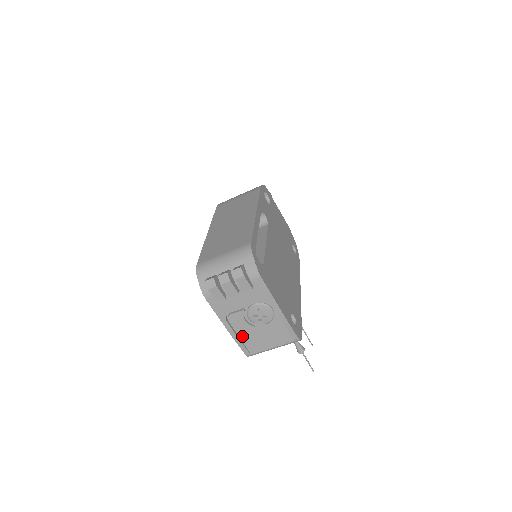
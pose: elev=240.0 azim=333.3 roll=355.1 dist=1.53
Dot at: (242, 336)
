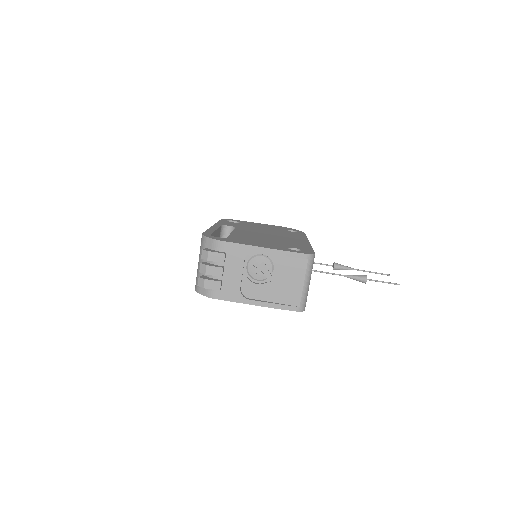
Dot at: (274, 300)
